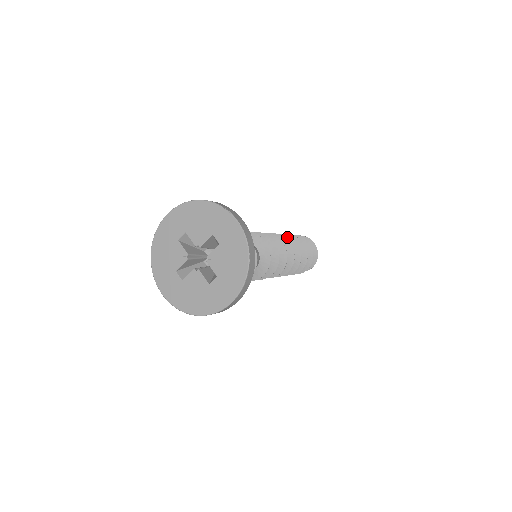
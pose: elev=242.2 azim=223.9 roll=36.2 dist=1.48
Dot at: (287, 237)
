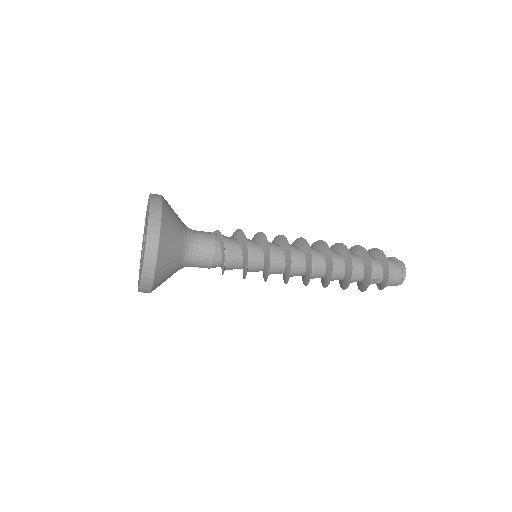
Dot at: occluded
